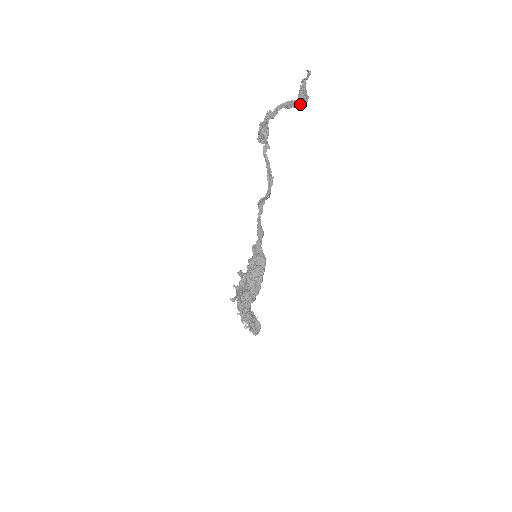
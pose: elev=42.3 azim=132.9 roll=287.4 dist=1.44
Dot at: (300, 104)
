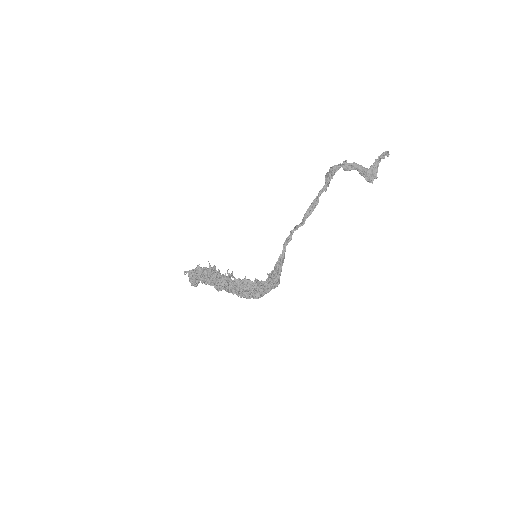
Dot at: (369, 179)
